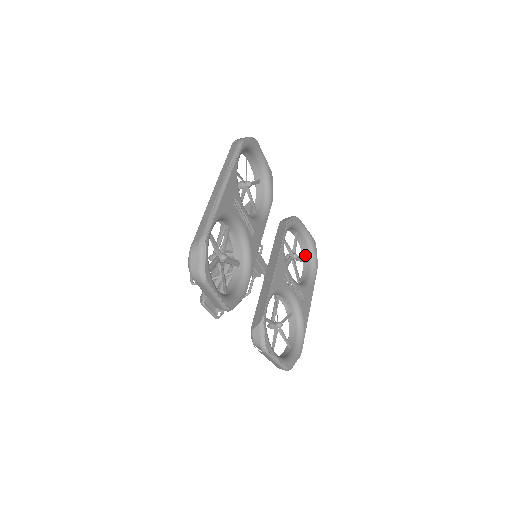
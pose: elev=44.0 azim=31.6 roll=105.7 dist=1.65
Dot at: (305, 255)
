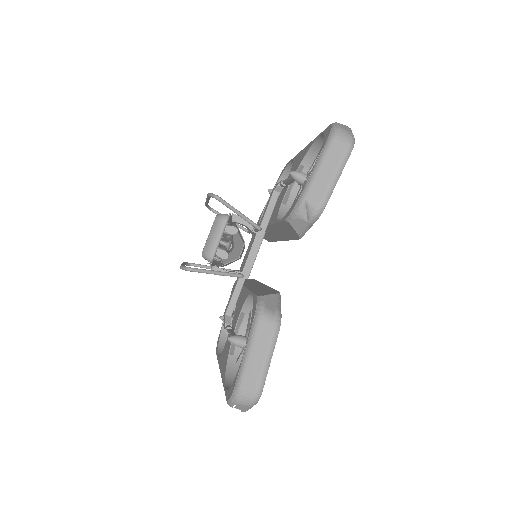
Dot at: (223, 343)
